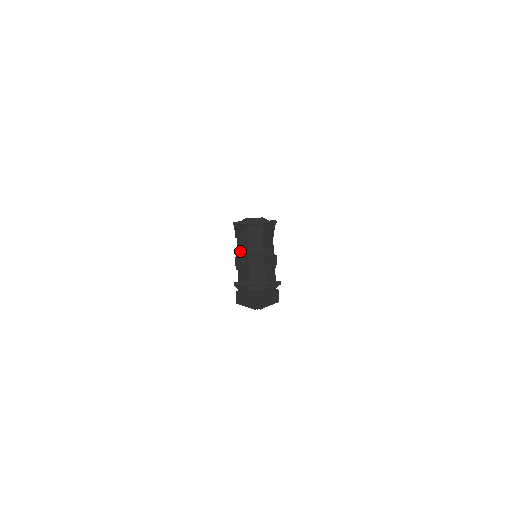
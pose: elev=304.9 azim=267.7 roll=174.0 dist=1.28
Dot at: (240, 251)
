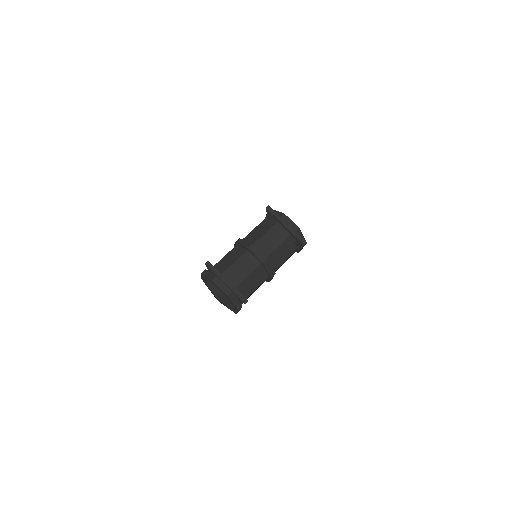
Dot at: (249, 237)
